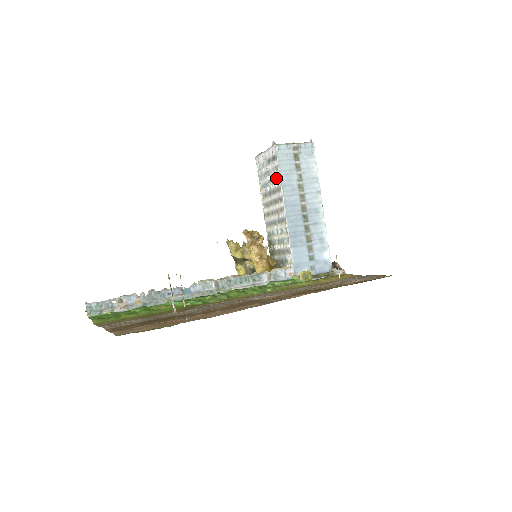
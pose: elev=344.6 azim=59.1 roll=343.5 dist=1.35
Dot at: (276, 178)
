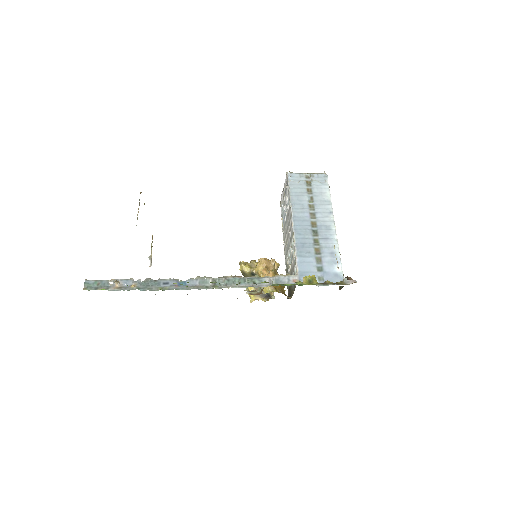
Dot at: (288, 201)
